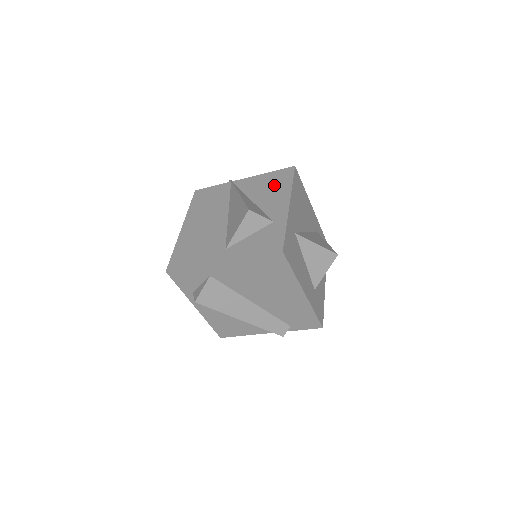
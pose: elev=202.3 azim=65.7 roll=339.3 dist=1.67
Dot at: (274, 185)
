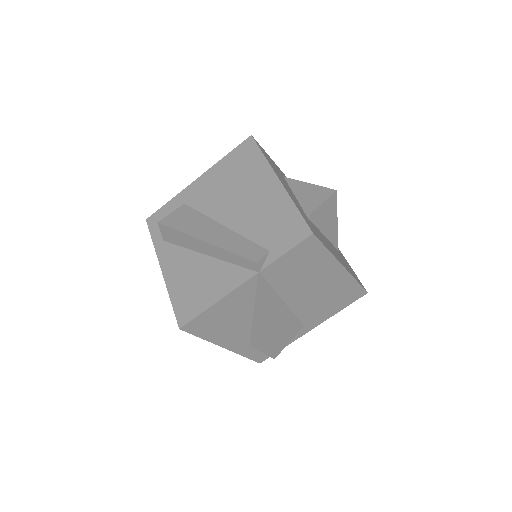
Dot at: occluded
